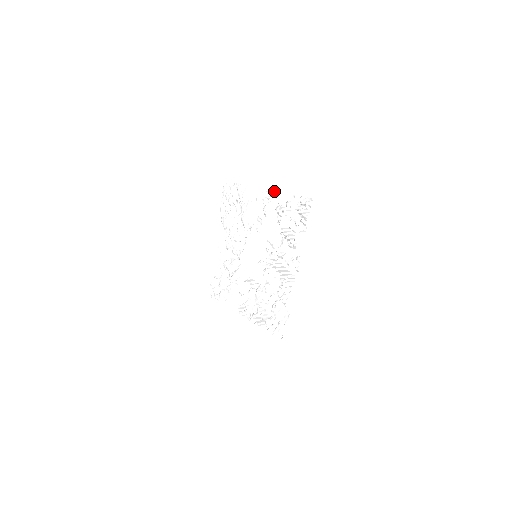
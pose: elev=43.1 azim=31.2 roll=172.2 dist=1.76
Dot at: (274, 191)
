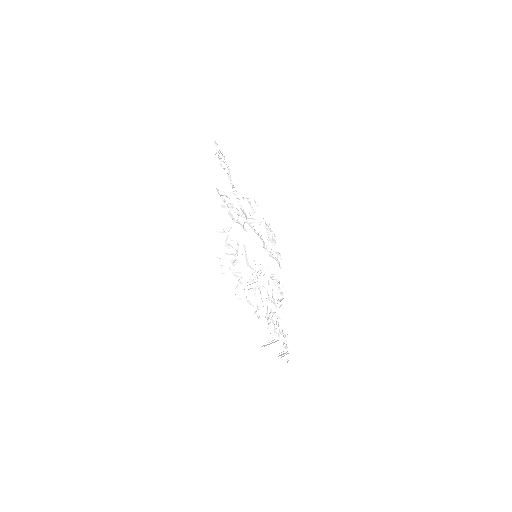
Dot at: (222, 204)
